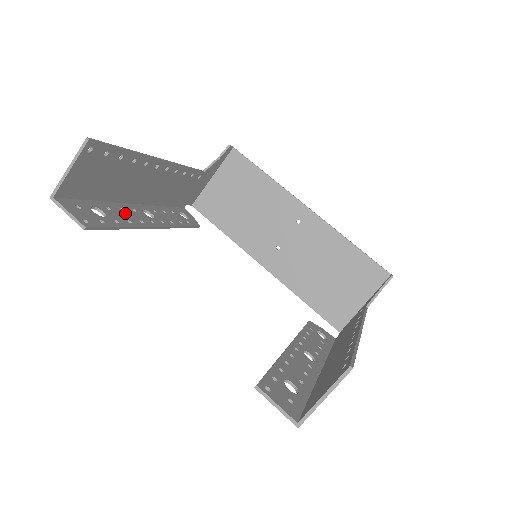
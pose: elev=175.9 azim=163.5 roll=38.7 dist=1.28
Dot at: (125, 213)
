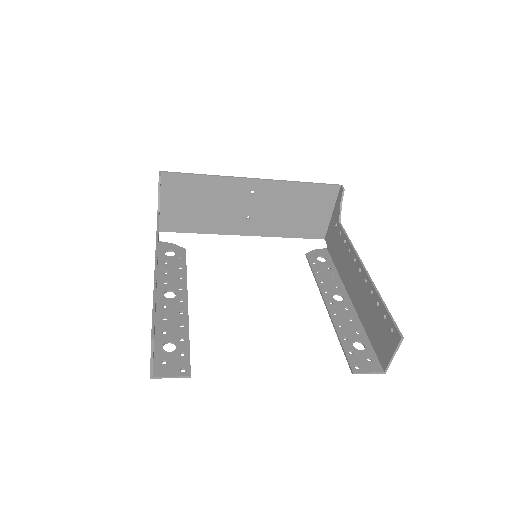
Dot at: (170, 320)
